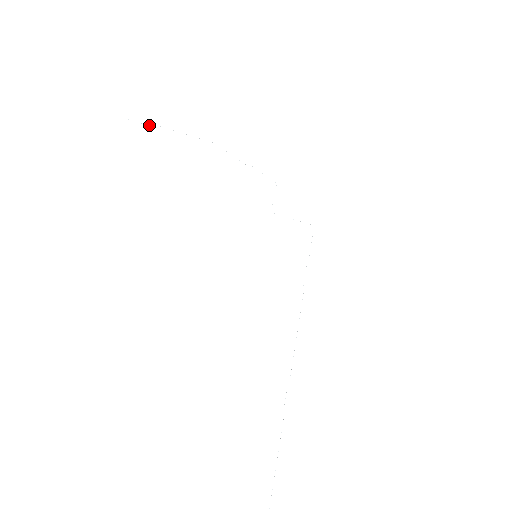
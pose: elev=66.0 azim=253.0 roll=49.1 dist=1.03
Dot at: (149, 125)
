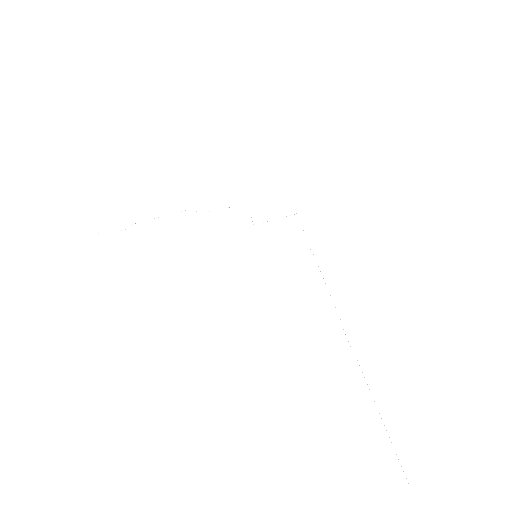
Dot at: occluded
